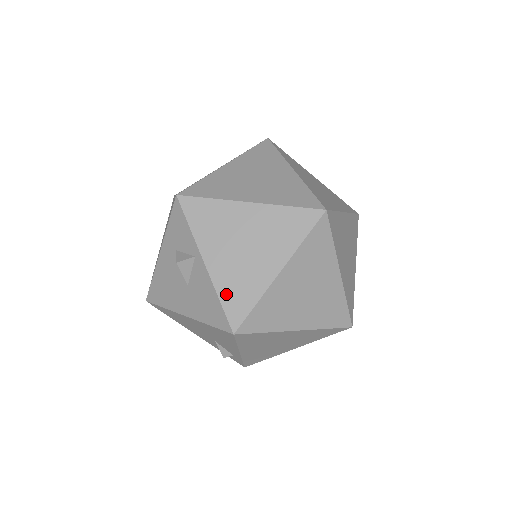
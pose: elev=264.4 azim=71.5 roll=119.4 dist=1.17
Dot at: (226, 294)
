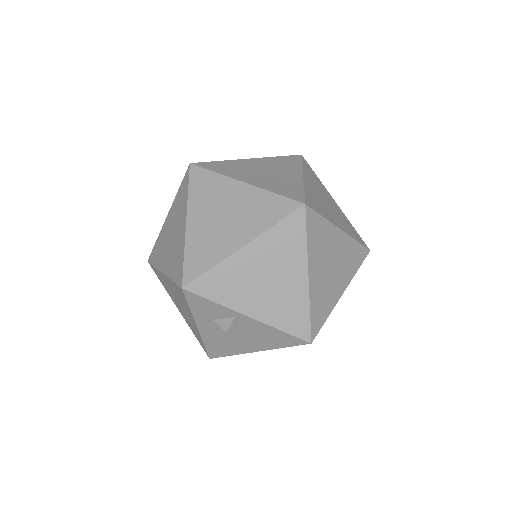
Dot at: (283, 323)
